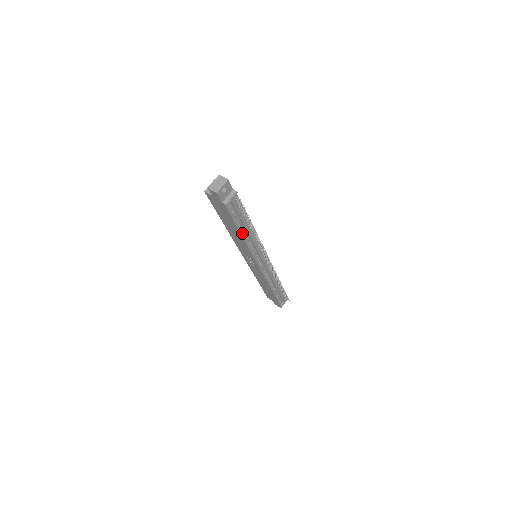
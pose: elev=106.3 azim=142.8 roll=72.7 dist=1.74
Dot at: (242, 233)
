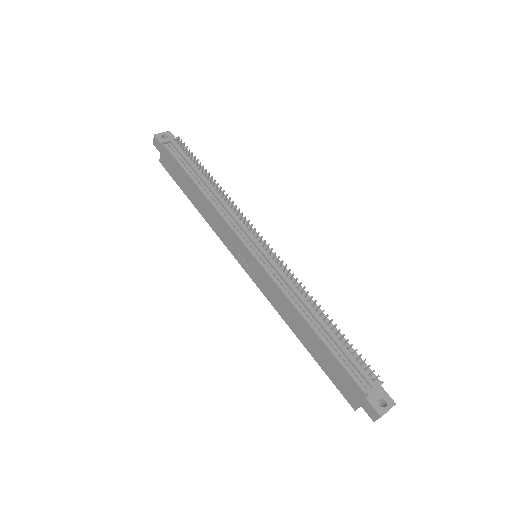
Dot at: (200, 187)
